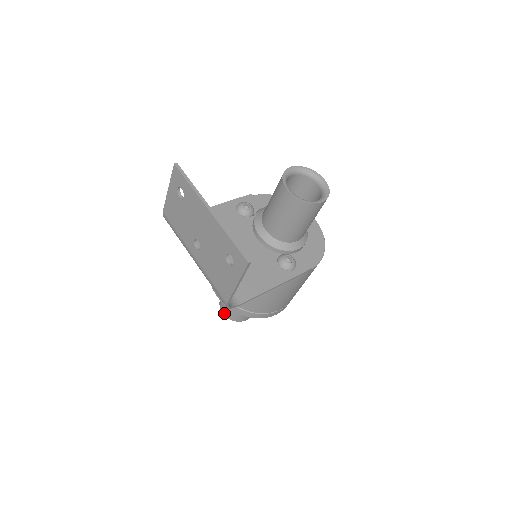
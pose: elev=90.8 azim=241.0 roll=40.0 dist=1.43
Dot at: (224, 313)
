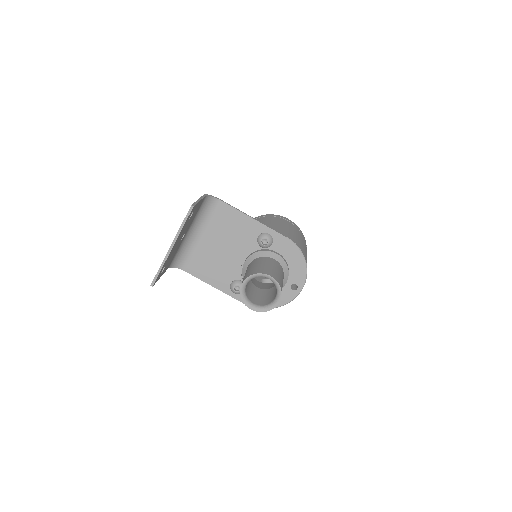
Dot at: occluded
